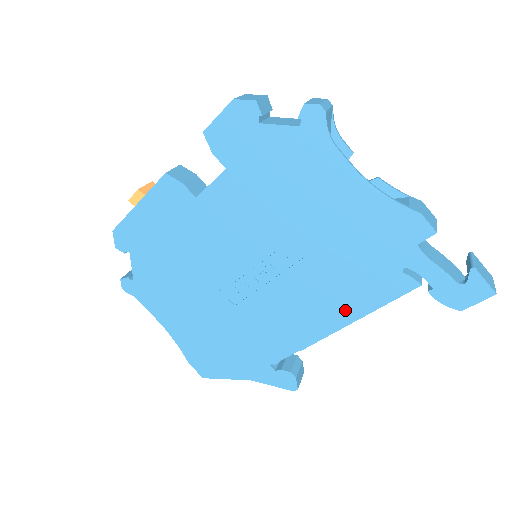
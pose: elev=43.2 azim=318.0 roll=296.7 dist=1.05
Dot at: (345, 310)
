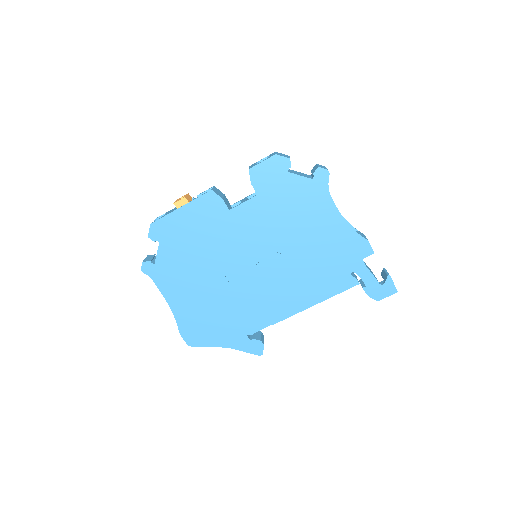
Dot at: (311, 297)
